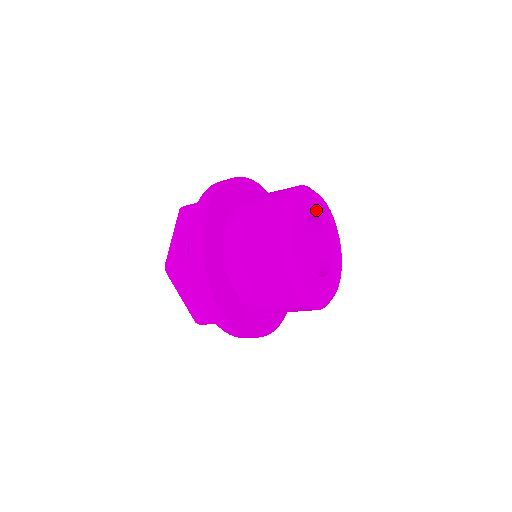
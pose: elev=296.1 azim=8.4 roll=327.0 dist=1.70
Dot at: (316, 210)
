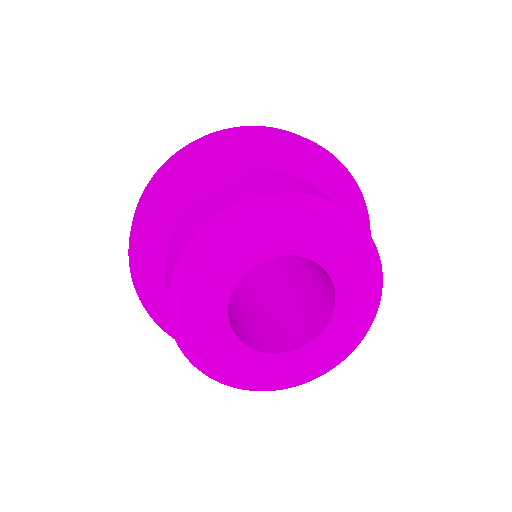
Dot at: (316, 250)
